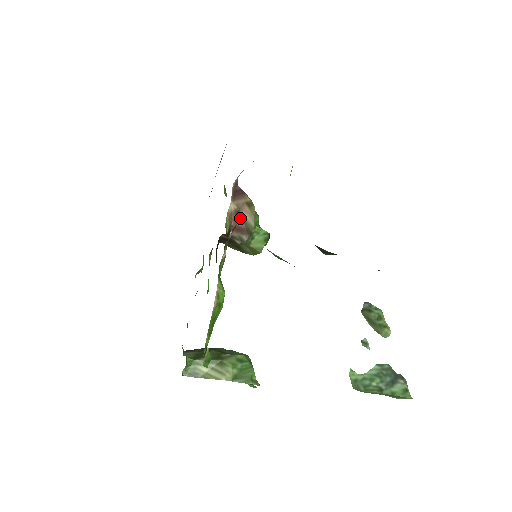
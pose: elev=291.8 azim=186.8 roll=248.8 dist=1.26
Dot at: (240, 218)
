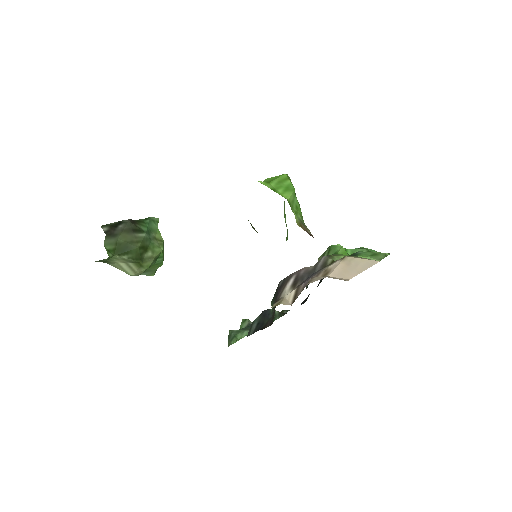
Dot at: occluded
